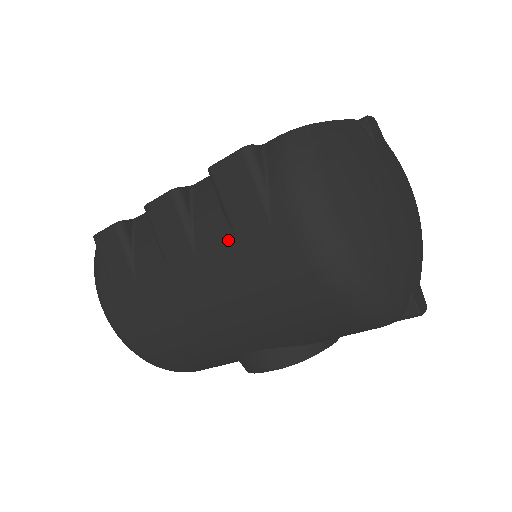
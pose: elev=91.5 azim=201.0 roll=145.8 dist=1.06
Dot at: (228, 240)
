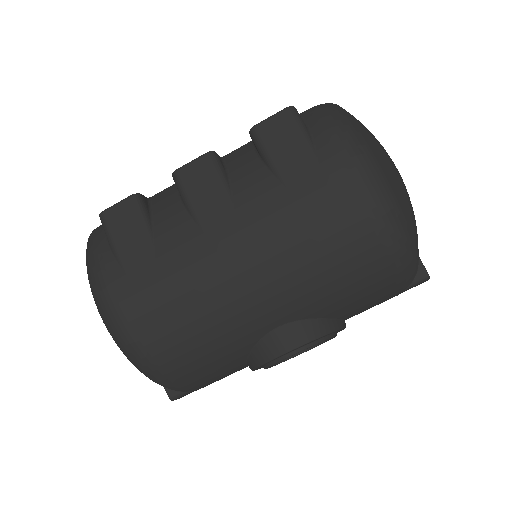
Dot at: (272, 186)
